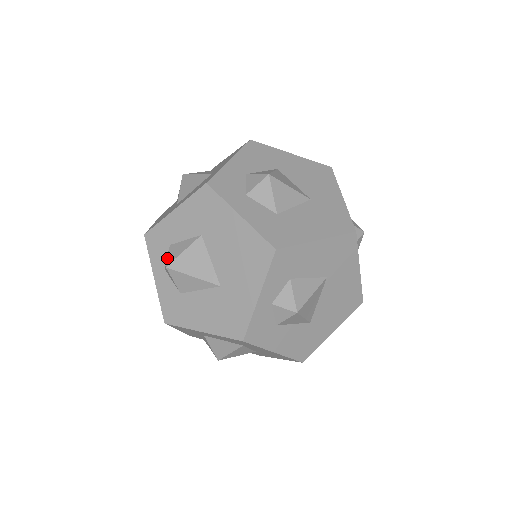
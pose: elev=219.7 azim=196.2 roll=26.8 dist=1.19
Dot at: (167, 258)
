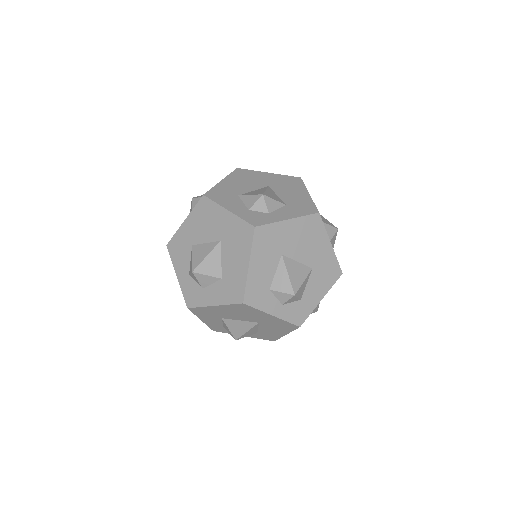
Dot at: (231, 335)
